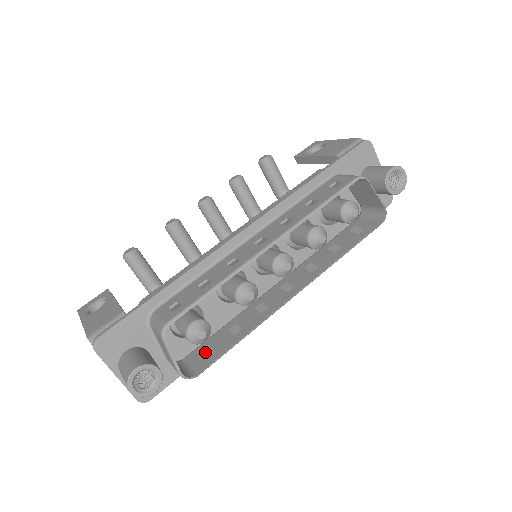
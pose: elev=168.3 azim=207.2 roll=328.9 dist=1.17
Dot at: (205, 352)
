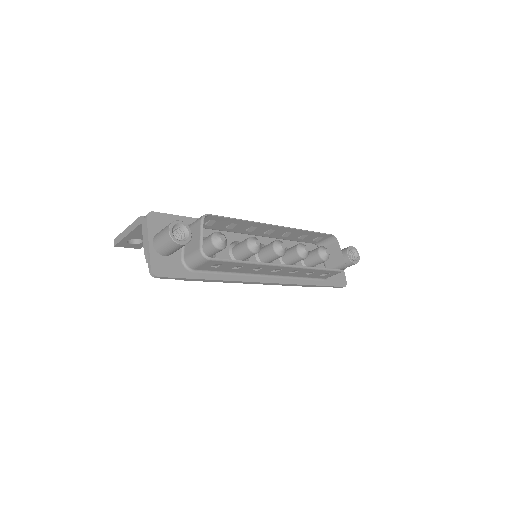
Dot at: occluded
